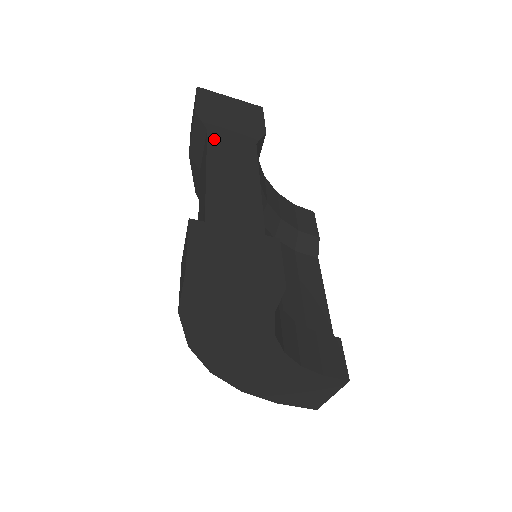
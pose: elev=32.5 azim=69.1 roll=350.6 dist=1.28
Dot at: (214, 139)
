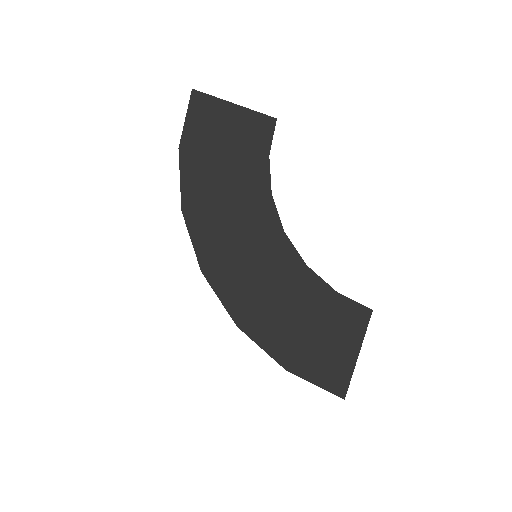
Dot at: occluded
